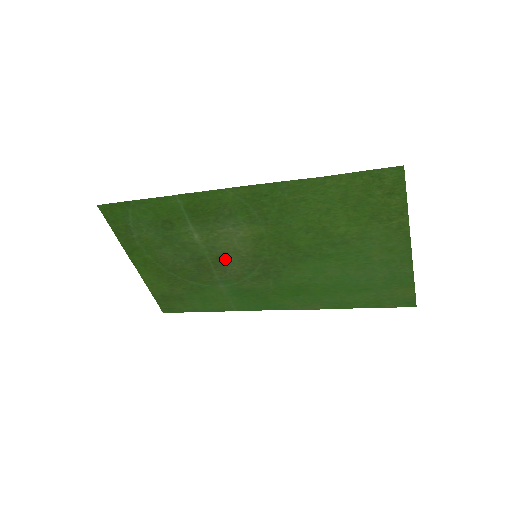
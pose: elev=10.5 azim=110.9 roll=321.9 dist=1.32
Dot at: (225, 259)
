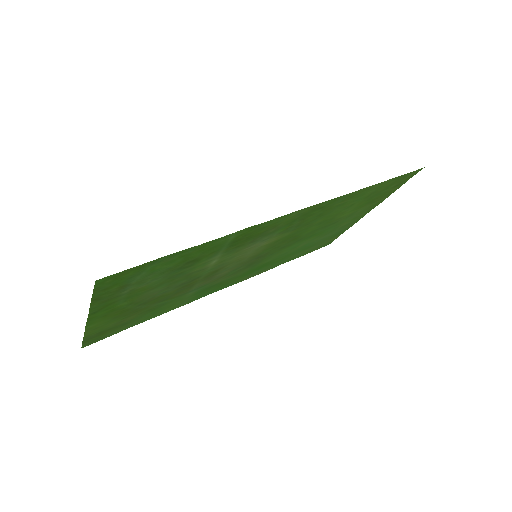
Dot at: (222, 269)
